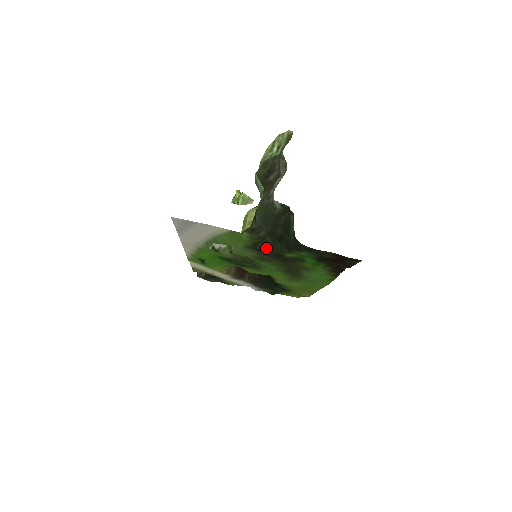
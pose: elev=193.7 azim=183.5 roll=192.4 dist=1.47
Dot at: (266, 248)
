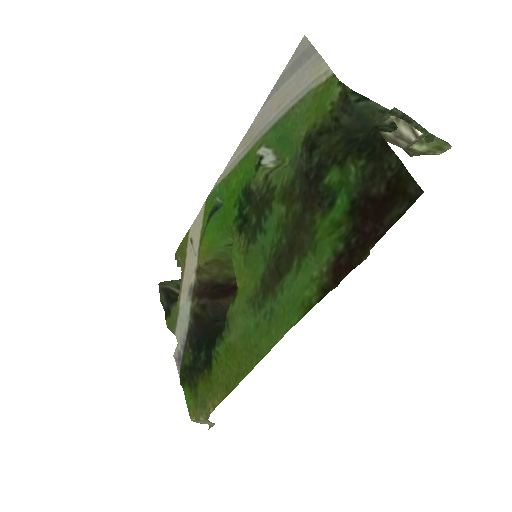
Dot at: (324, 145)
